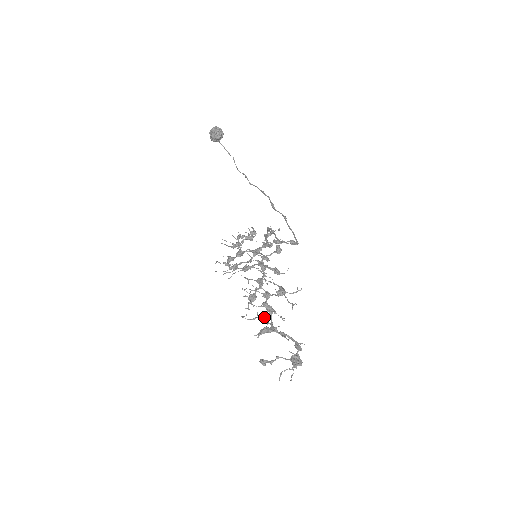
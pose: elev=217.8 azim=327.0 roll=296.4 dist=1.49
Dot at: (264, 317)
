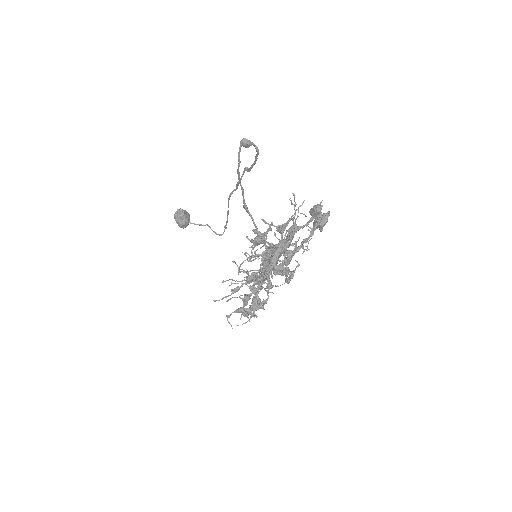
Dot at: (260, 239)
